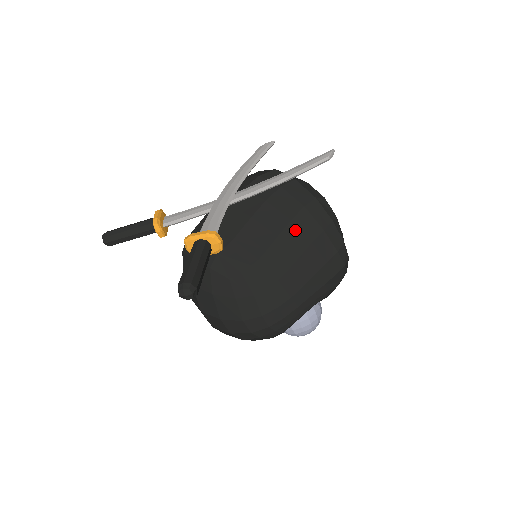
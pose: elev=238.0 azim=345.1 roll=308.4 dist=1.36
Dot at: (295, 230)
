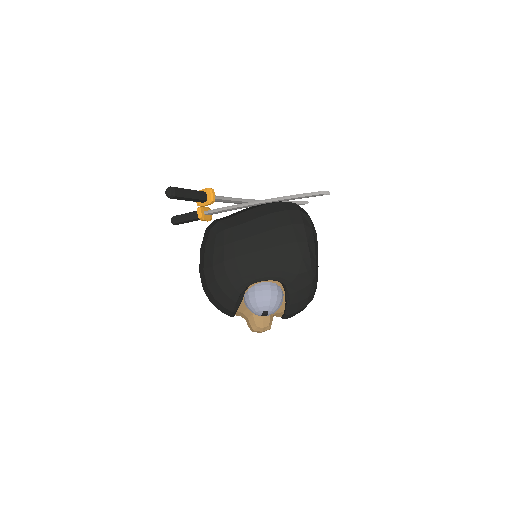
Dot at: (272, 218)
